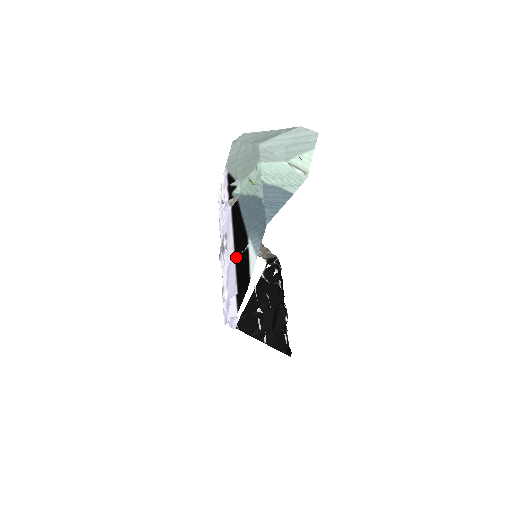
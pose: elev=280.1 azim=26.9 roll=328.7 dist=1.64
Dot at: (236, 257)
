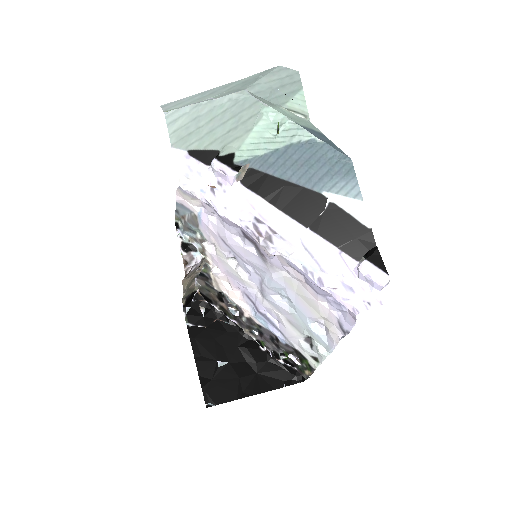
Dot at: (313, 227)
